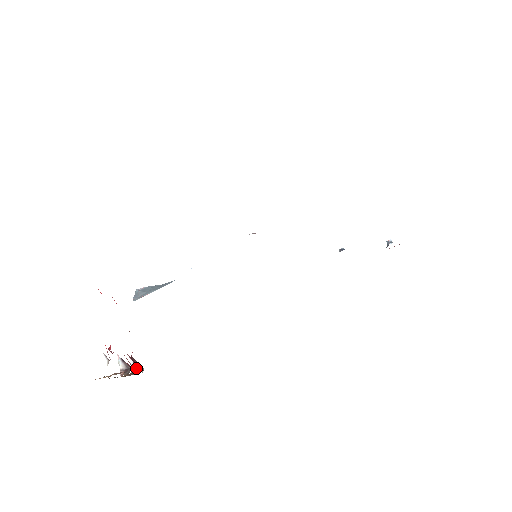
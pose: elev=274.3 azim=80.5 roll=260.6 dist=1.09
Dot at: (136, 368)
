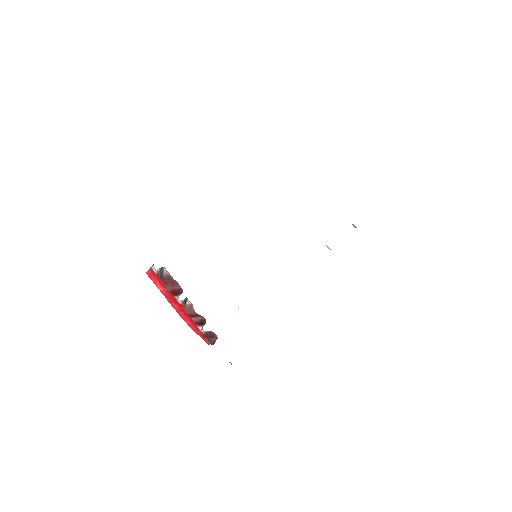
Dot at: occluded
